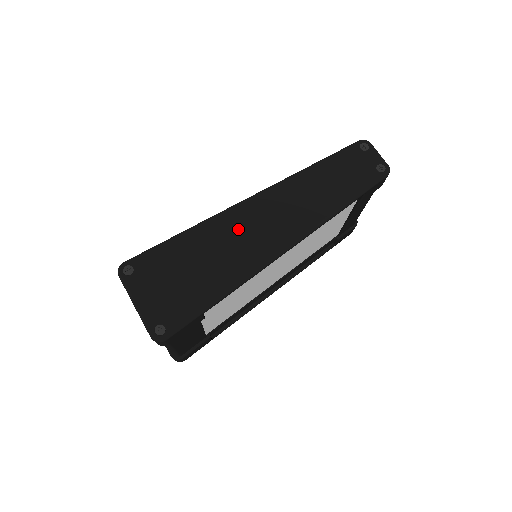
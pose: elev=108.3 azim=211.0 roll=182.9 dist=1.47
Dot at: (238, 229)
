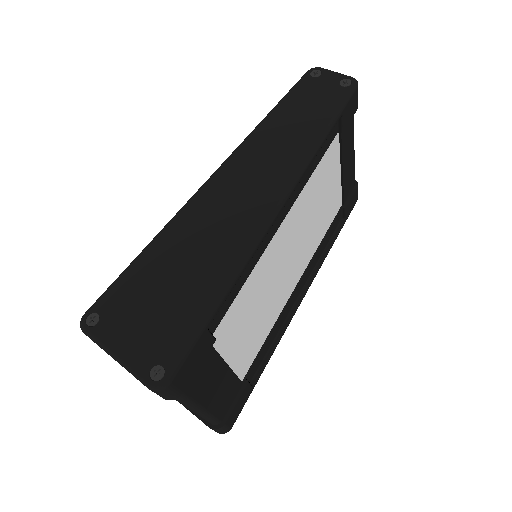
Dot at: (210, 214)
